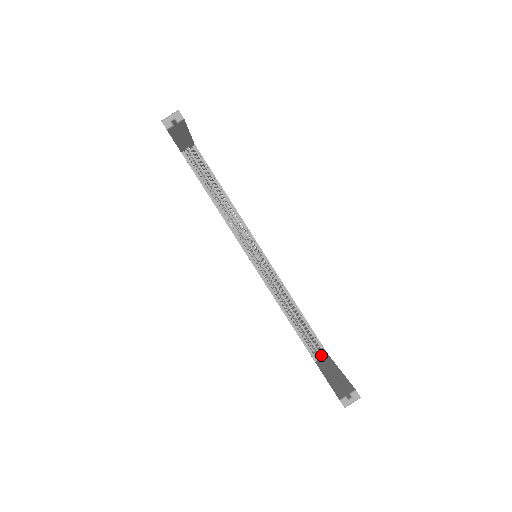
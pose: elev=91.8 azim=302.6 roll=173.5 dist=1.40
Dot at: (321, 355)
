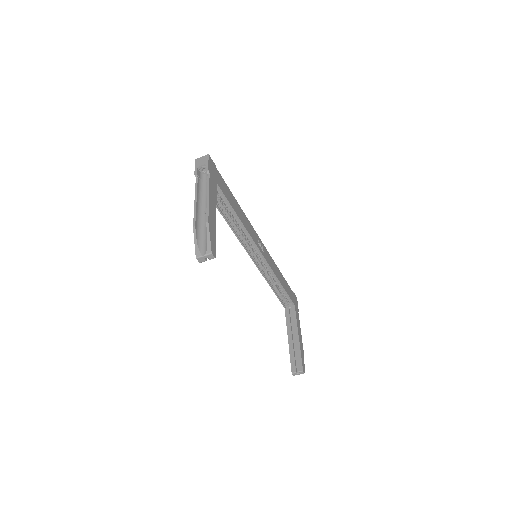
Dot at: occluded
